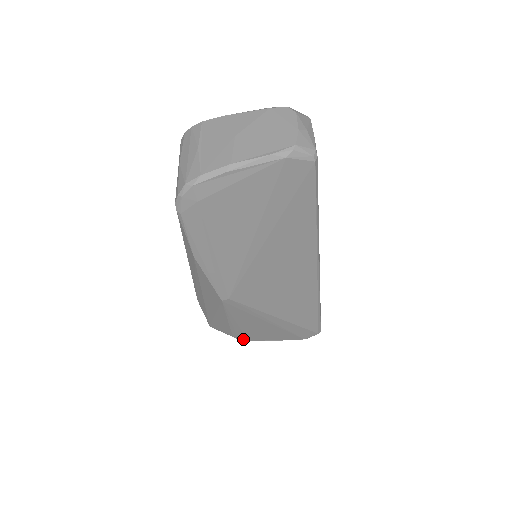
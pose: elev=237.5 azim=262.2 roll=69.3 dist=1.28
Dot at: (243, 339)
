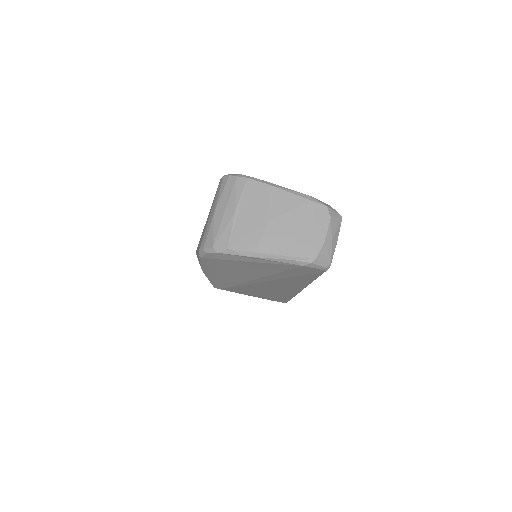
Dot at: occluded
